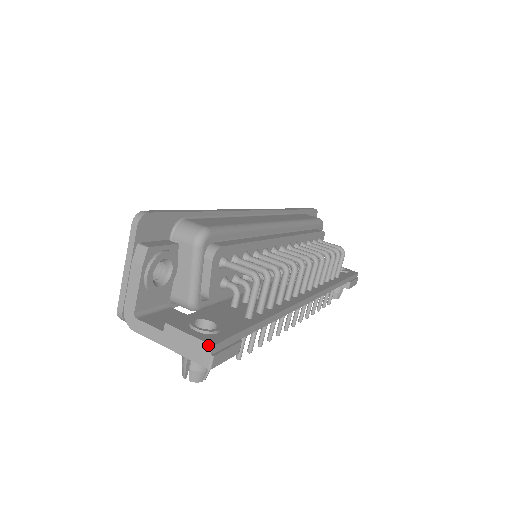
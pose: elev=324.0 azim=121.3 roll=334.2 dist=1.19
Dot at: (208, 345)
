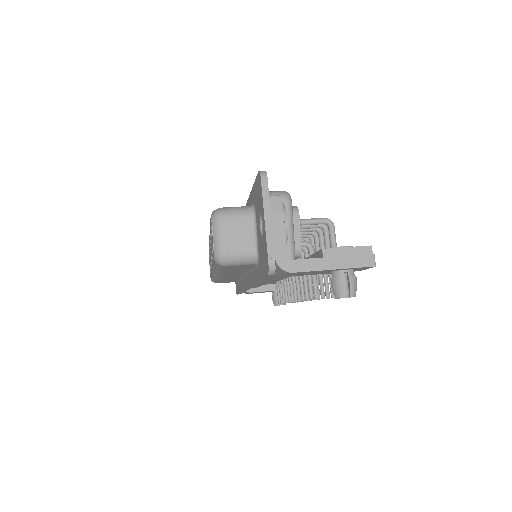
Dot at: (368, 247)
